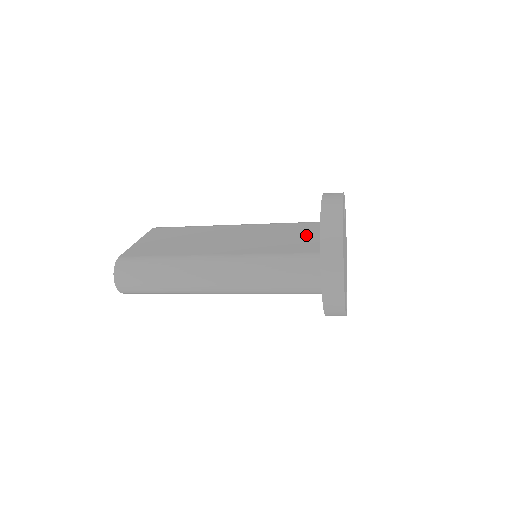
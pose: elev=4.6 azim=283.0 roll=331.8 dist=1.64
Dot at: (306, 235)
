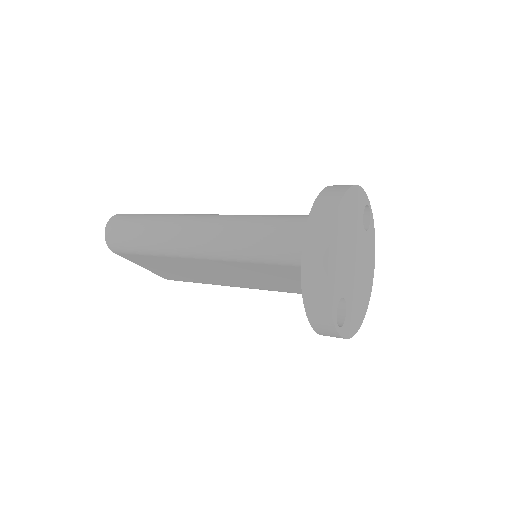
Dot at: occluded
